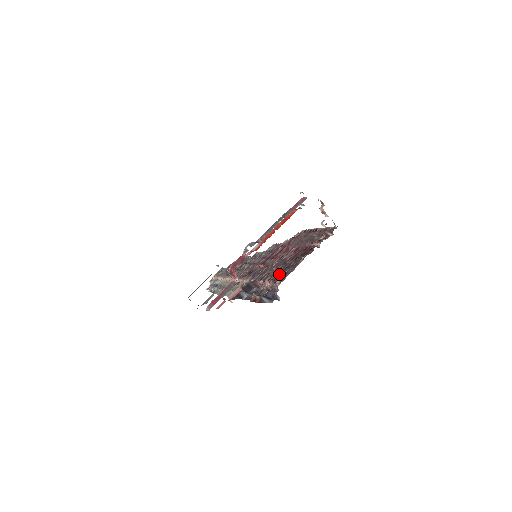
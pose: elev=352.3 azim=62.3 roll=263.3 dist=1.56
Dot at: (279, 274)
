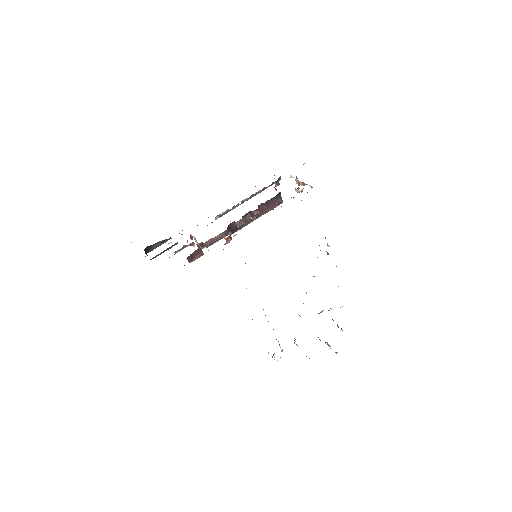
Dot at: occluded
